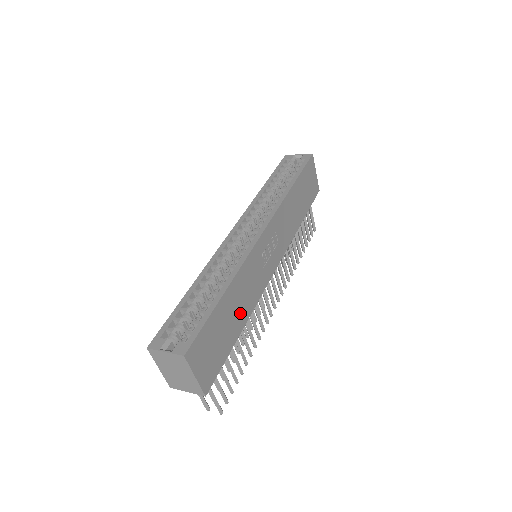
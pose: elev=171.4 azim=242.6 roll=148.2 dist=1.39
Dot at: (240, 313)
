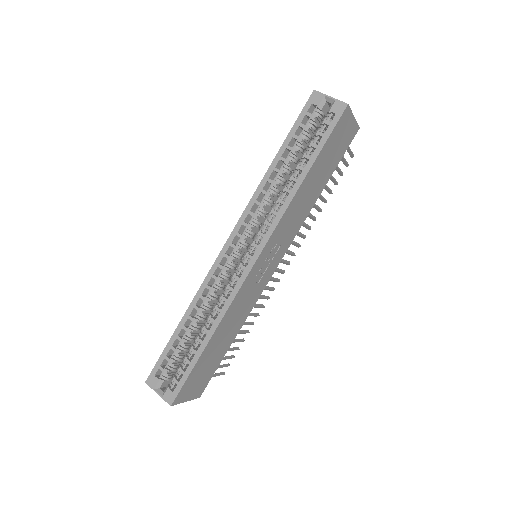
Dot at: (230, 334)
